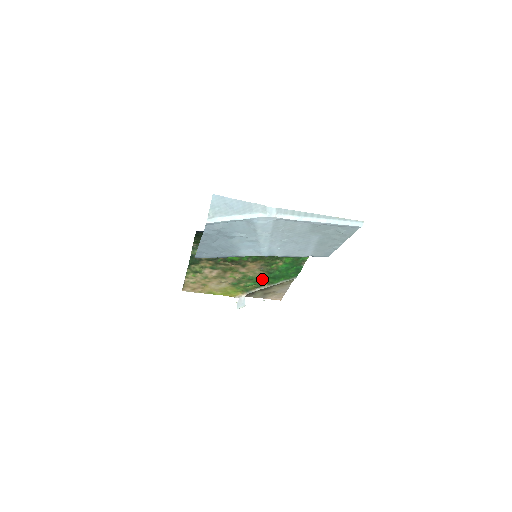
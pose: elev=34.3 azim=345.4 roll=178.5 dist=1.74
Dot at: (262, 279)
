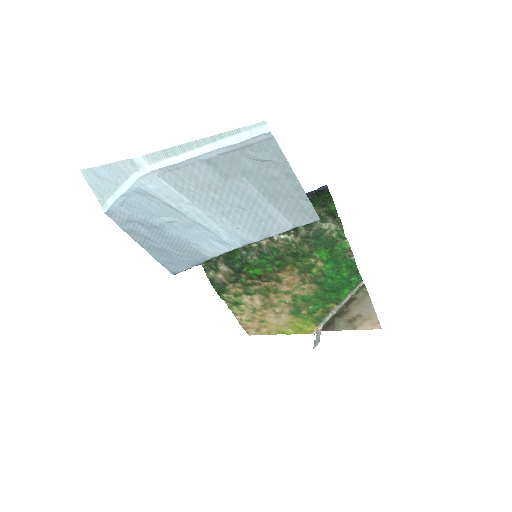
Dot at: (321, 297)
